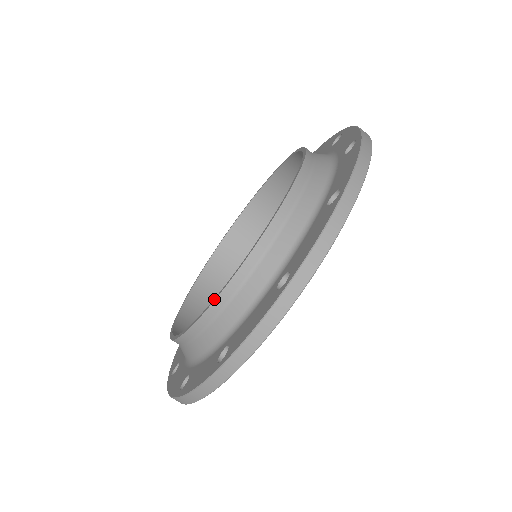
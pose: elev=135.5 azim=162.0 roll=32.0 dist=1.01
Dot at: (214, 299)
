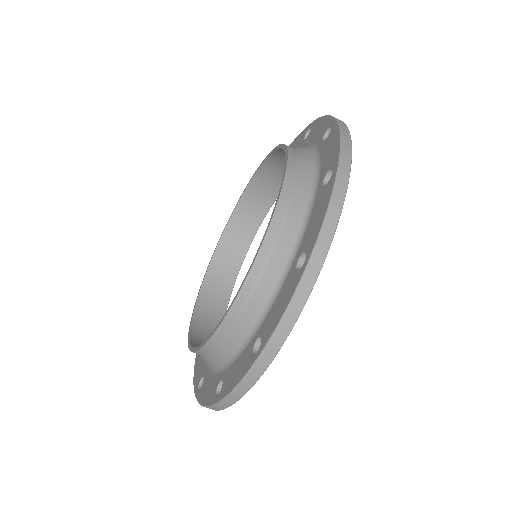
Dot at: (191, 349)
